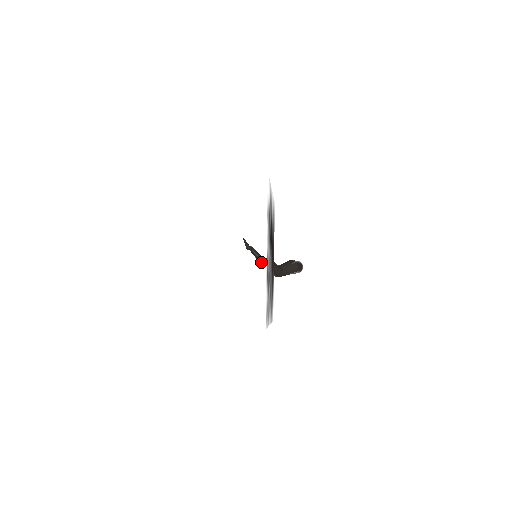
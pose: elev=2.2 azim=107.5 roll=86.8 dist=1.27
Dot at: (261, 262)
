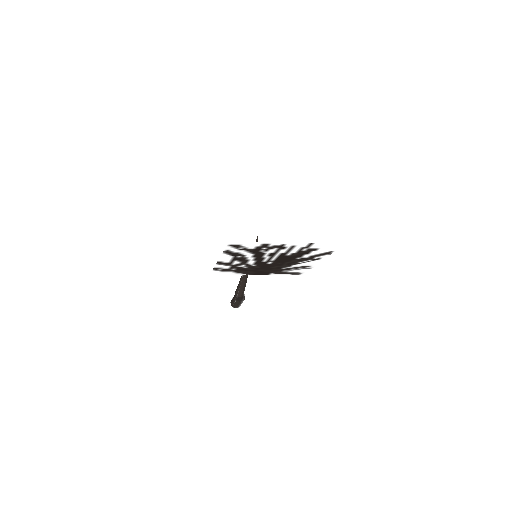
Dot at: occluded
